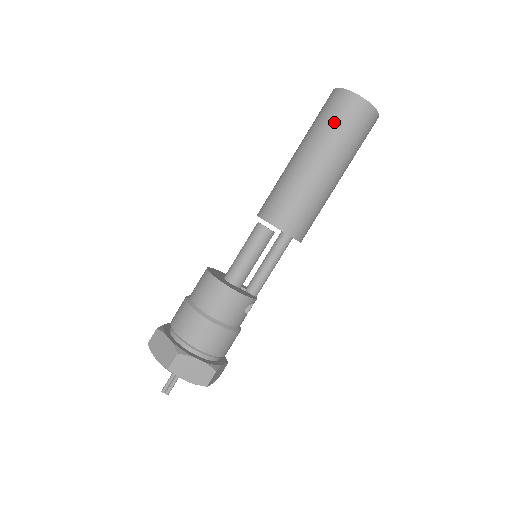
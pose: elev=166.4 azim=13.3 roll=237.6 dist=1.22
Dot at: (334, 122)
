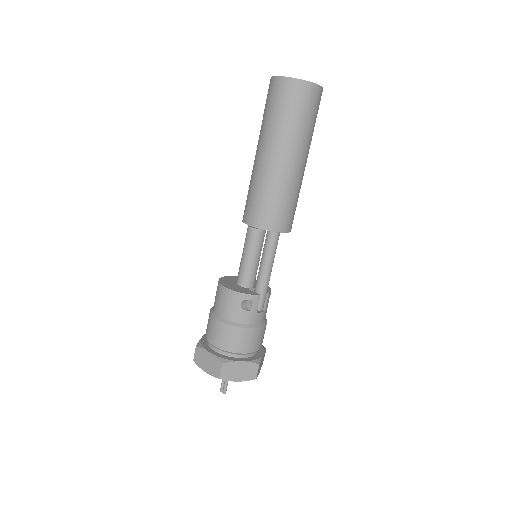
Dot at: (264, 111)
